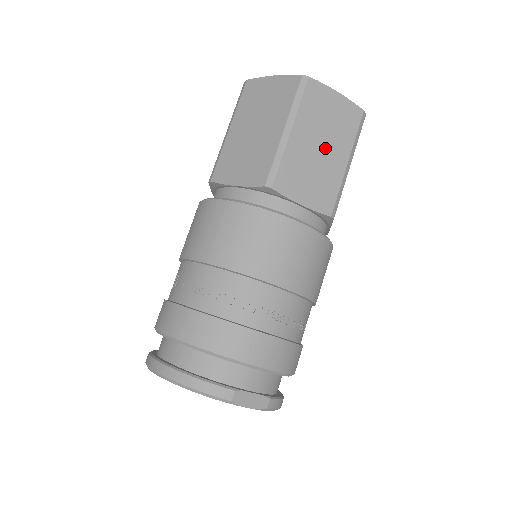
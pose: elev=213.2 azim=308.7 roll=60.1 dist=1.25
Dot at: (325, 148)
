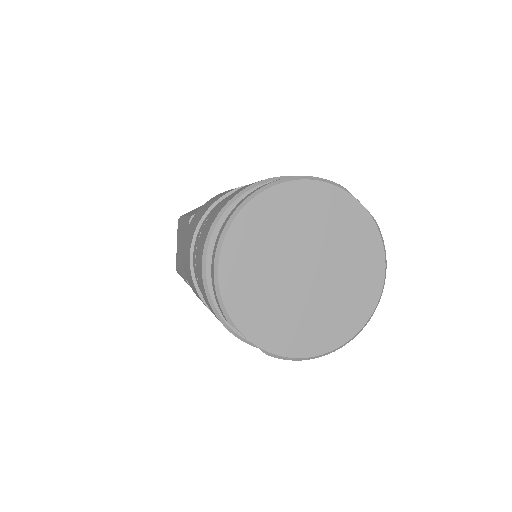
Dot at: occluded
